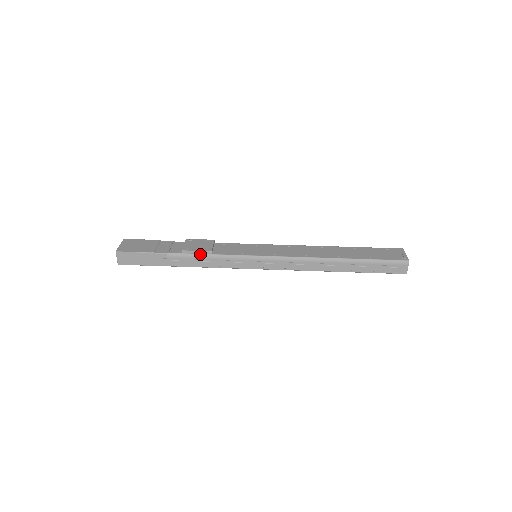
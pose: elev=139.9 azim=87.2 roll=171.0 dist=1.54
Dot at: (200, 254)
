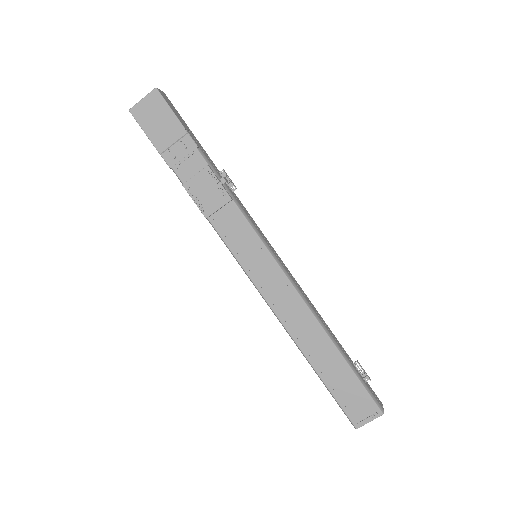
Dot at: (198, 205)
